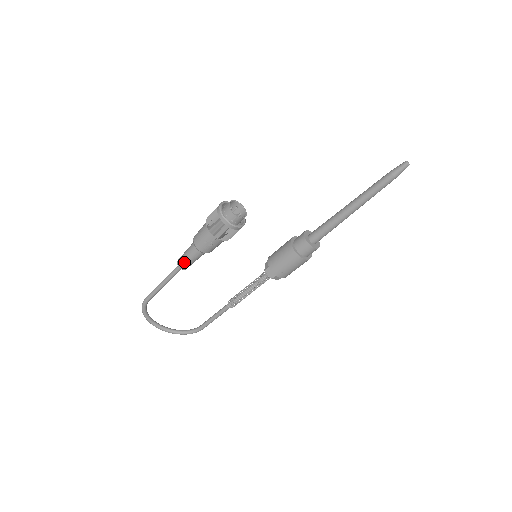
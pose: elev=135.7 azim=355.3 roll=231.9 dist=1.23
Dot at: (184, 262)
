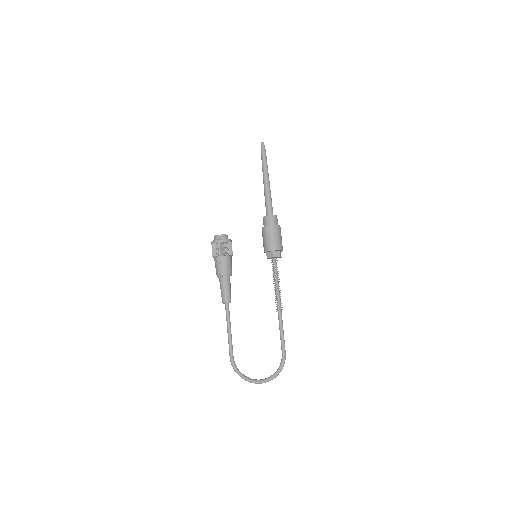
Dot at: (223, 295)
